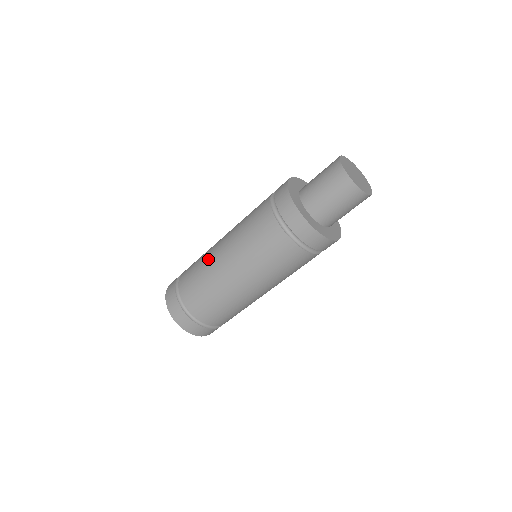
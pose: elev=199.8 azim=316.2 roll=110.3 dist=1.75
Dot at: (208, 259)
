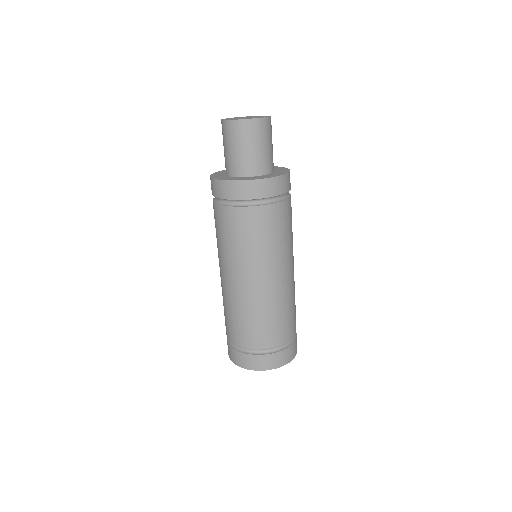
Dot at: occluded
